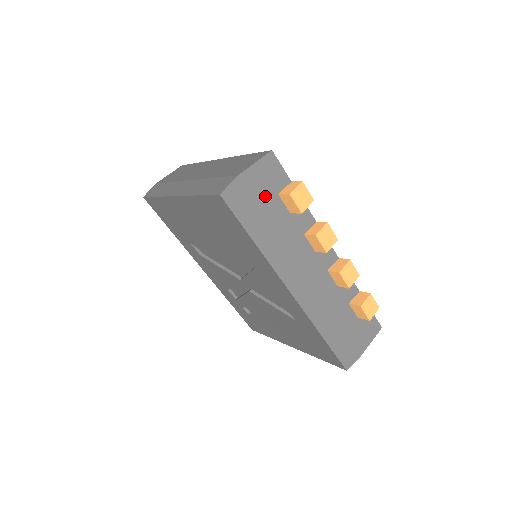
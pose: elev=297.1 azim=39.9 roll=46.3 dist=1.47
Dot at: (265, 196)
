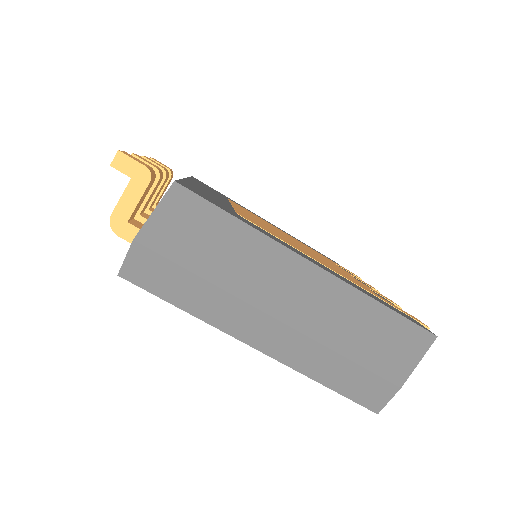
Dot at: occluded
